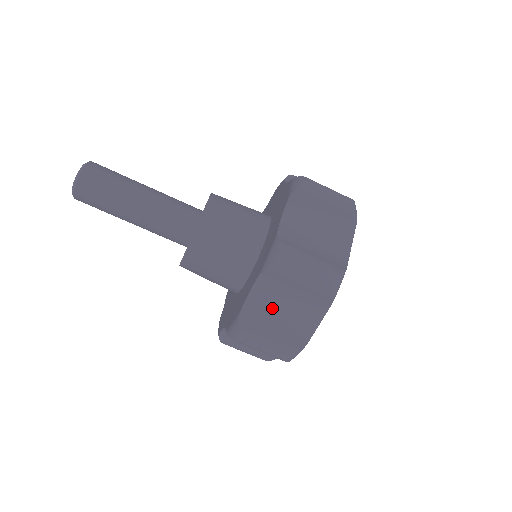
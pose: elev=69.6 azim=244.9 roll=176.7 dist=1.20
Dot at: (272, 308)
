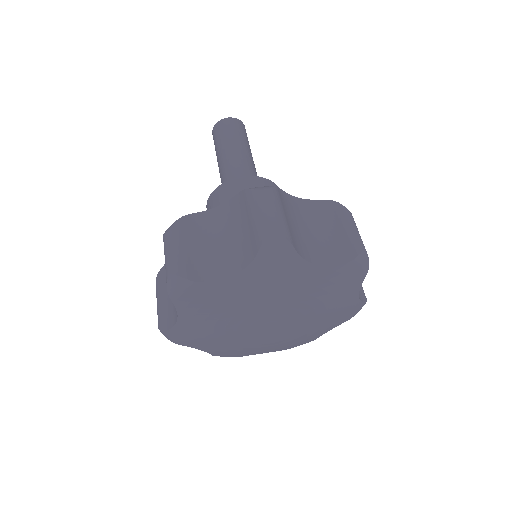
Dot at: (300, 218)
